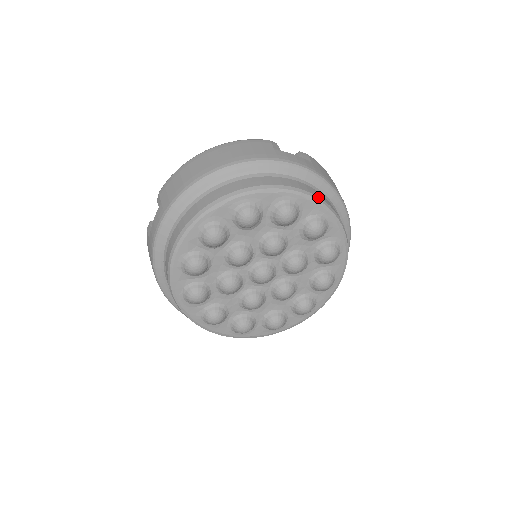
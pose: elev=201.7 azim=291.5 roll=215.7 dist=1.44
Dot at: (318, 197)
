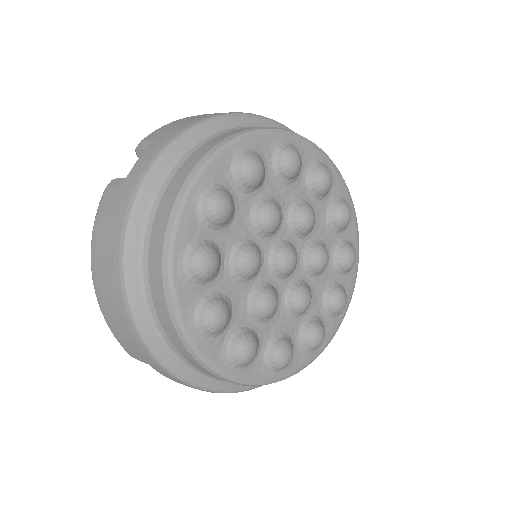
Dot at: (343, 181)
